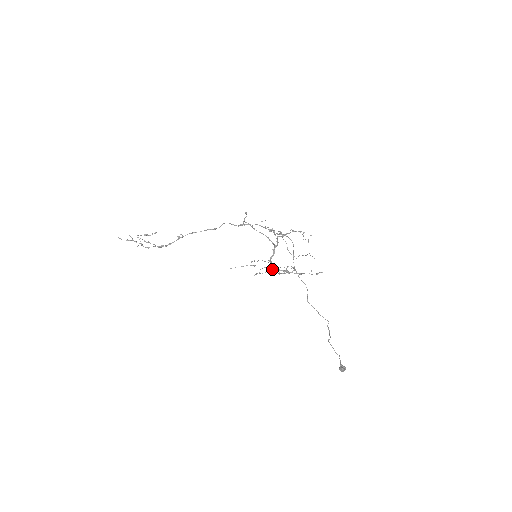
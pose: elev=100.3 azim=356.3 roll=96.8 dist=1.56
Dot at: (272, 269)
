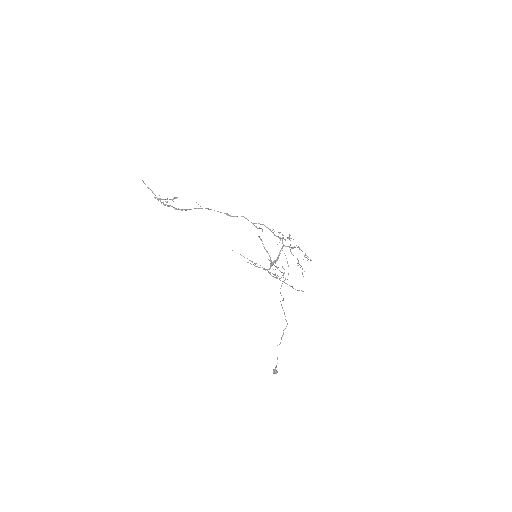
Dot at: occluded
